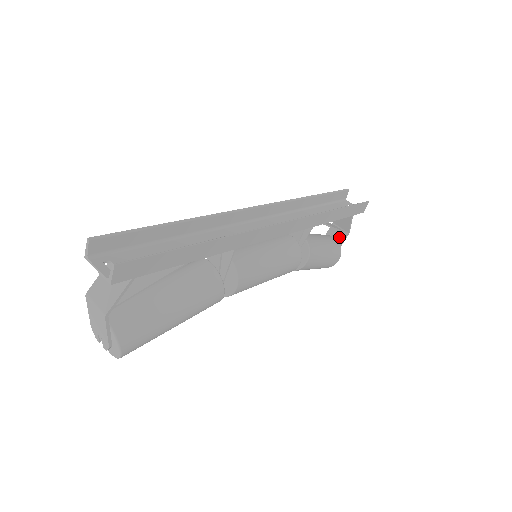
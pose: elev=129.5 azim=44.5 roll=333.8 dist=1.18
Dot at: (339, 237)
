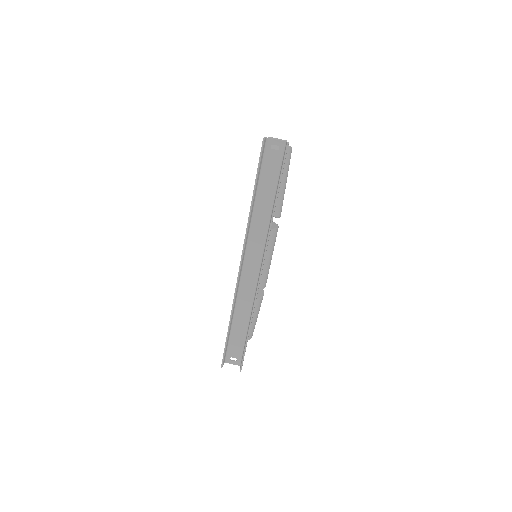
Dot at: occluded
